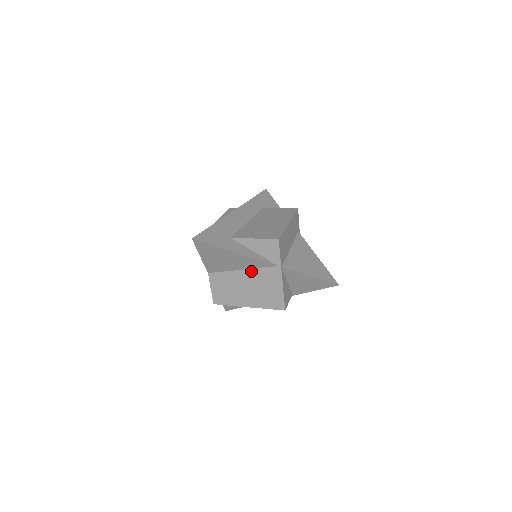
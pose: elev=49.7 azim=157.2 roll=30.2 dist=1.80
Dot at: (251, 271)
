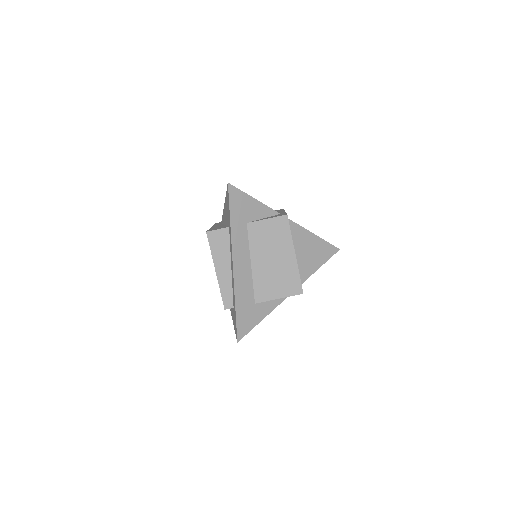
Dot at: occluded
